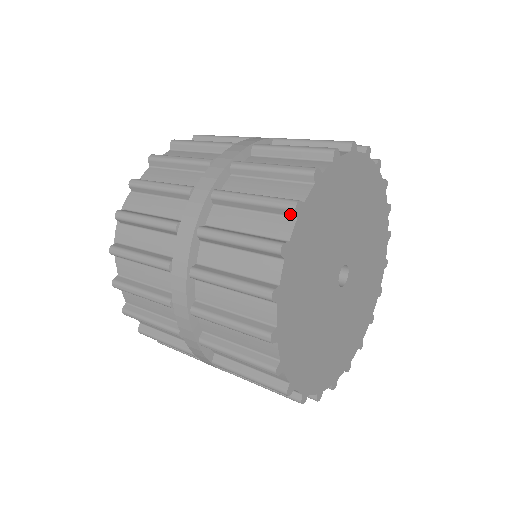
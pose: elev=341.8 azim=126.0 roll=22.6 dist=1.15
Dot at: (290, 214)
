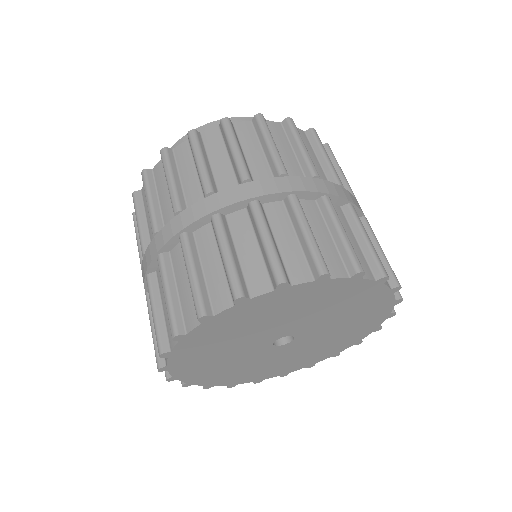
Dot at: (314, 273)
